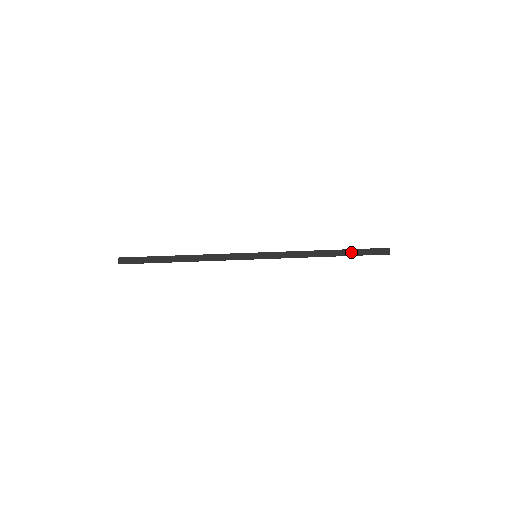
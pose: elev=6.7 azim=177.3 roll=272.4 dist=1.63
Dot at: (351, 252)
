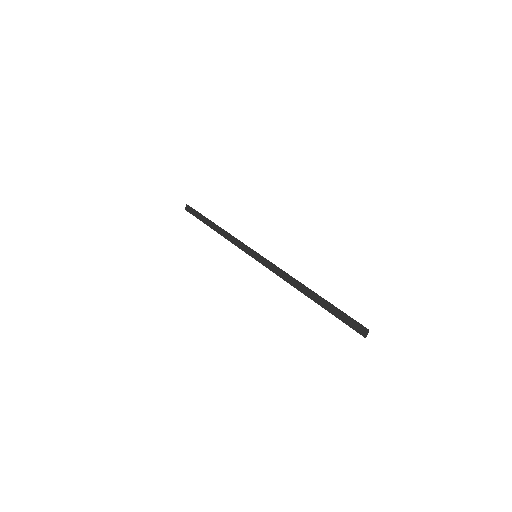
Dot at: (329, 306)
